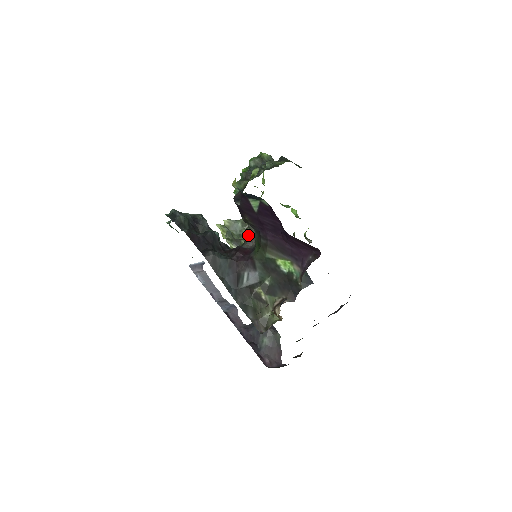
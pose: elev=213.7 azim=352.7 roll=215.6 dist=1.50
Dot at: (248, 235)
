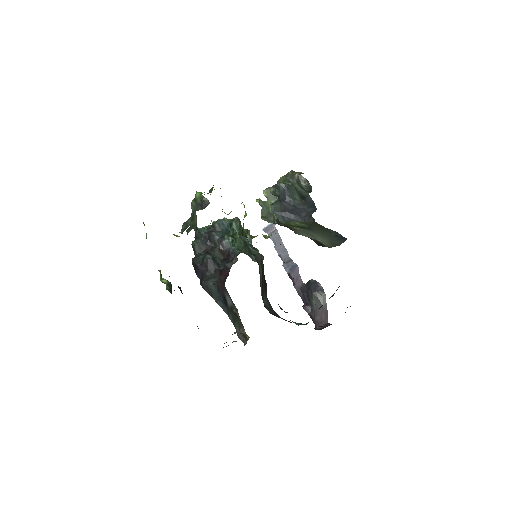
Dot at: occluded
